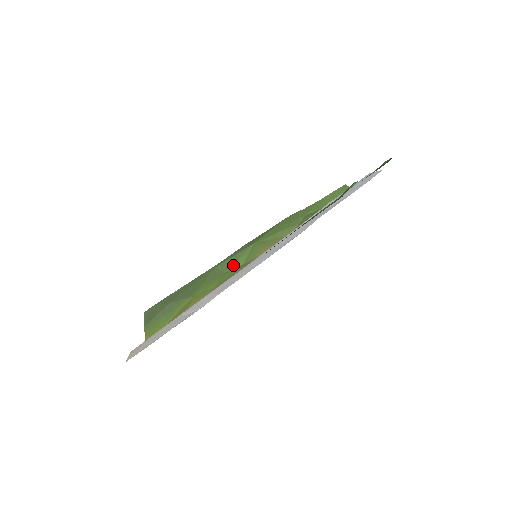
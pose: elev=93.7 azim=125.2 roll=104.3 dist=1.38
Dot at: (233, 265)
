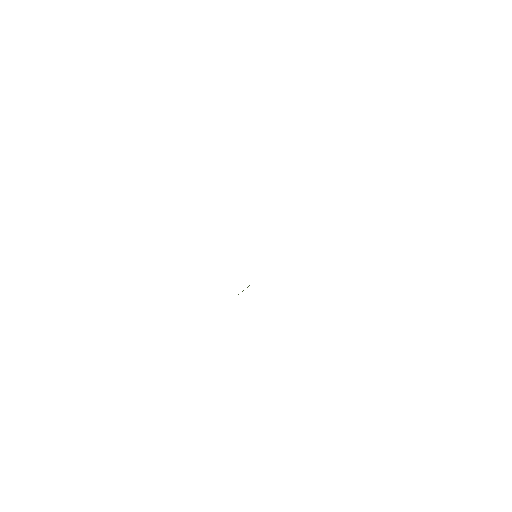
Dot at: occluded
